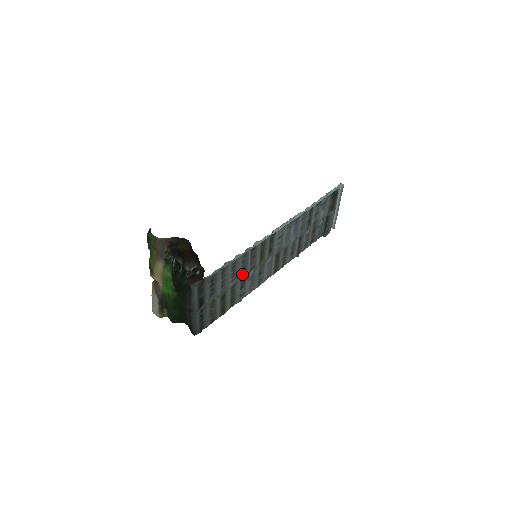
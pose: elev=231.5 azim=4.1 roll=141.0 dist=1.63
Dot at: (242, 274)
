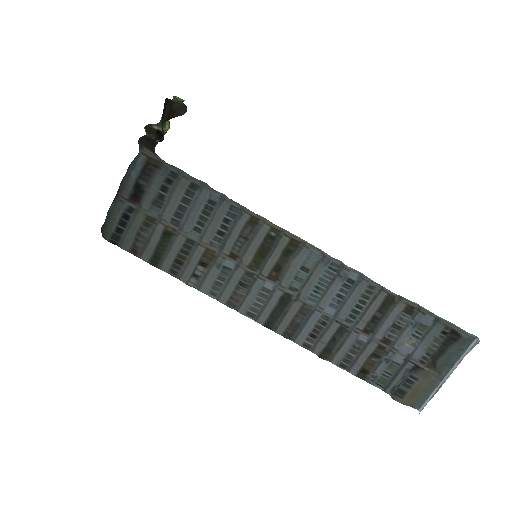
Dot at: (214, 240)
